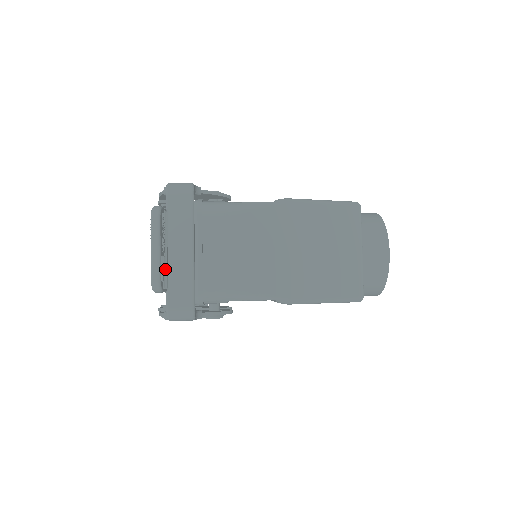
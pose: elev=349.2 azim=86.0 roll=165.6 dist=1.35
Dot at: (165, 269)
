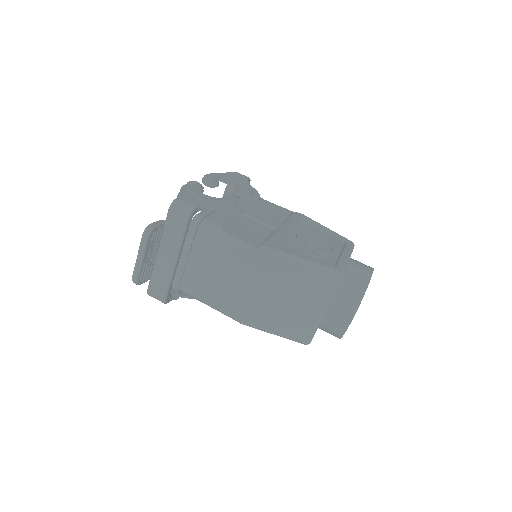
Dot at: (149, 269)
